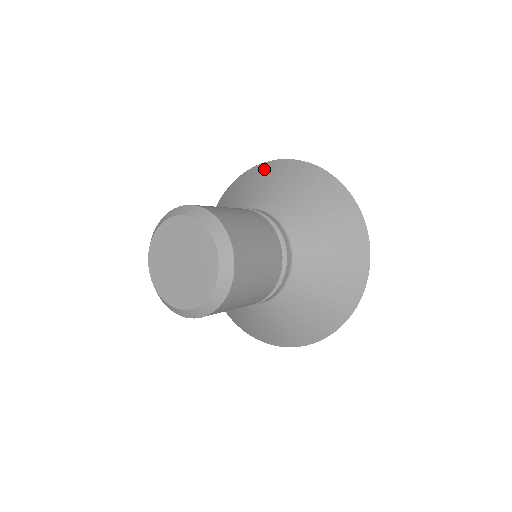
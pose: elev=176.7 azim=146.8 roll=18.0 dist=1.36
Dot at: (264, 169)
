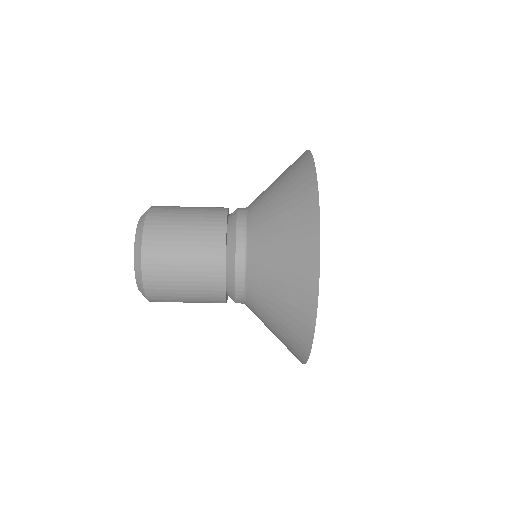
Dot at: occluded
